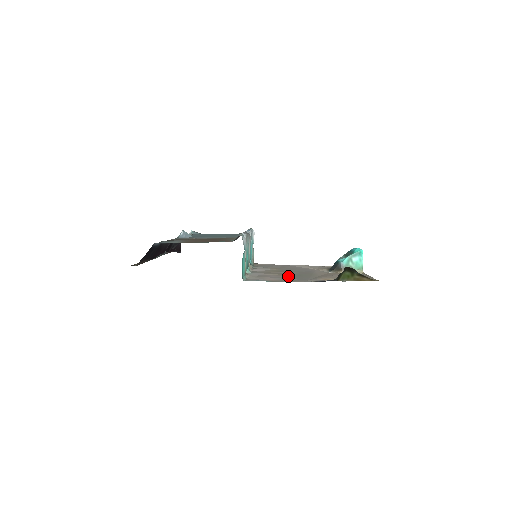
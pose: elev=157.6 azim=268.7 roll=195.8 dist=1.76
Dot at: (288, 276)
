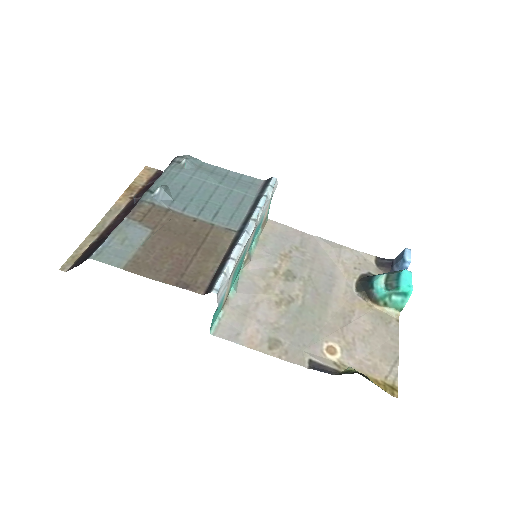
Dot at: (284, 316)
